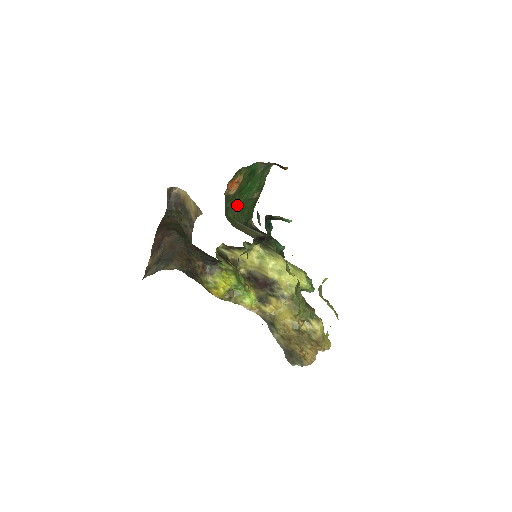
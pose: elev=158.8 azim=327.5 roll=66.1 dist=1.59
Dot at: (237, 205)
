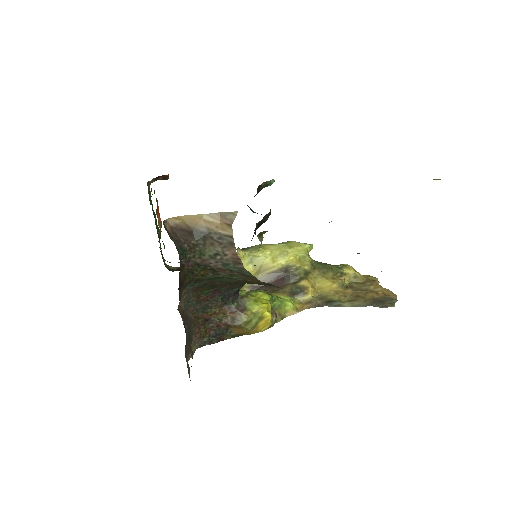
Dot at: occluded
